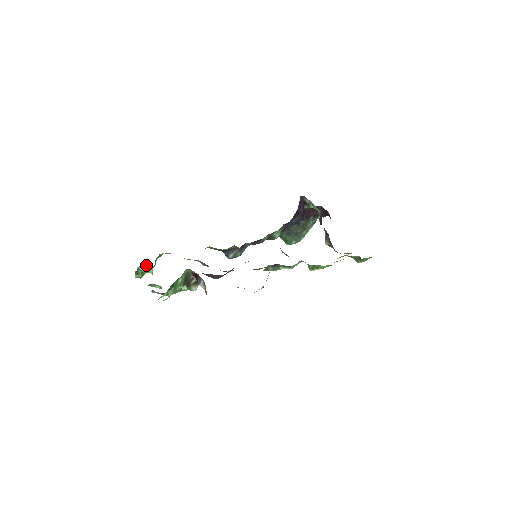
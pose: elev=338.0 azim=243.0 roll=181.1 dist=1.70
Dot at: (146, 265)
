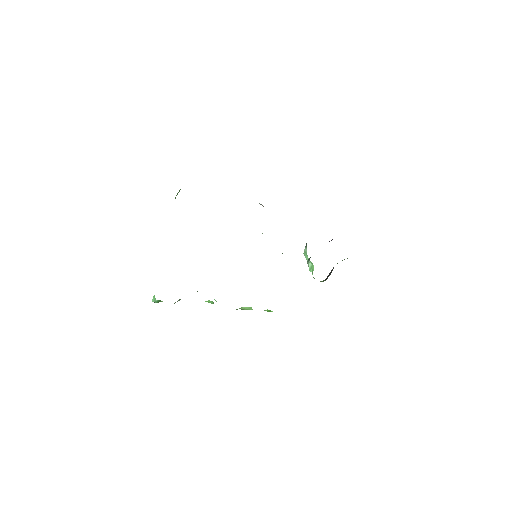
Dot at: occluded
